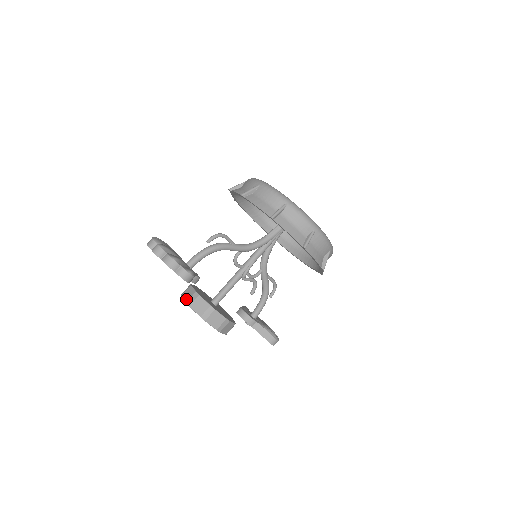
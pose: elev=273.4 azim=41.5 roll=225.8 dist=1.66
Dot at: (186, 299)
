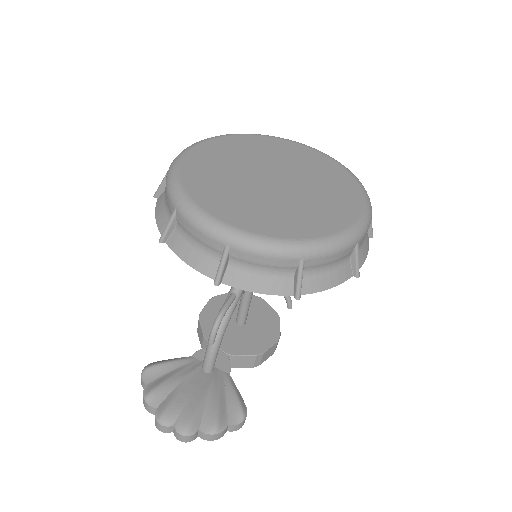
Dot at: occluded
